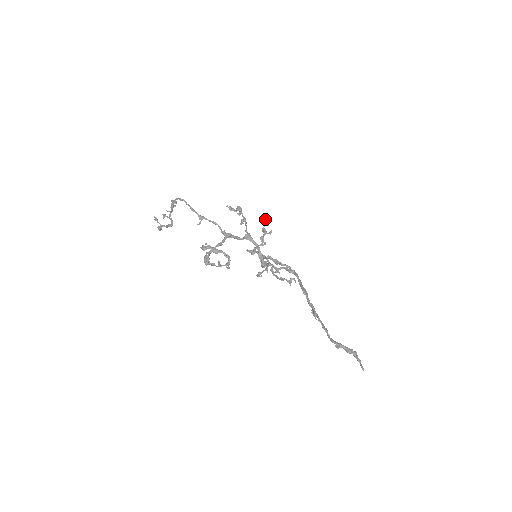
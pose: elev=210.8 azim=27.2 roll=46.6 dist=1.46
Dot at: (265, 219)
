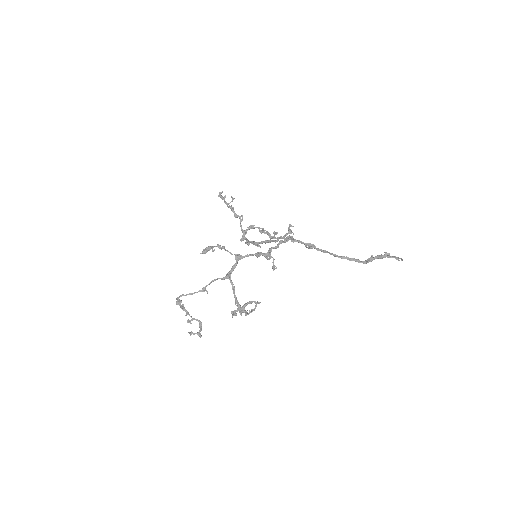
Dot at: (218, 196)
